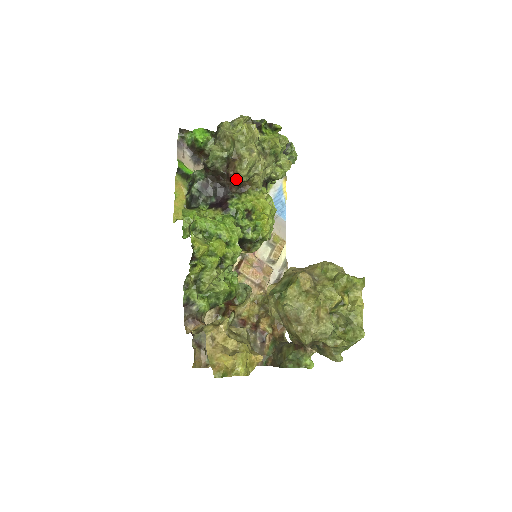
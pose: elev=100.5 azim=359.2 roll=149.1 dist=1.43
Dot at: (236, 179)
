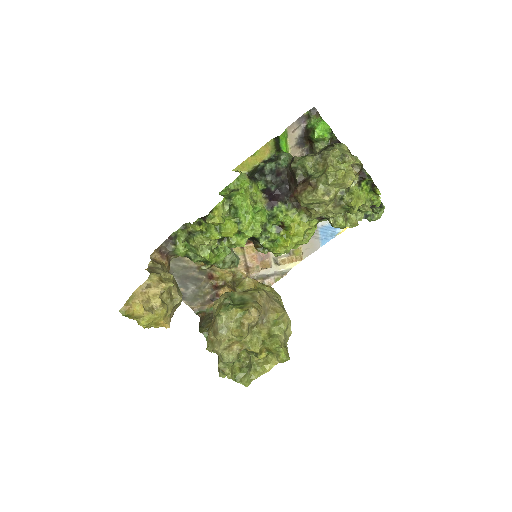
Dot at: (297, 197)
